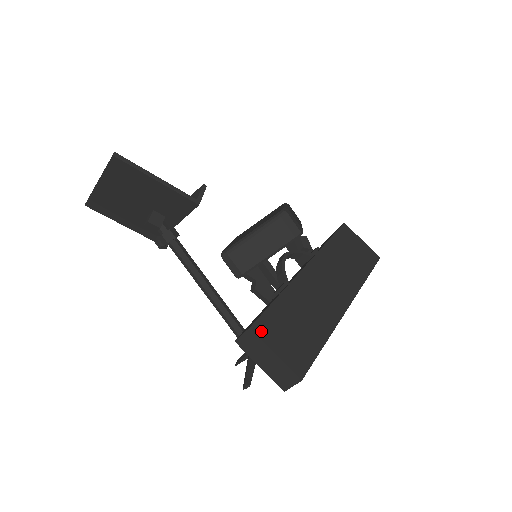
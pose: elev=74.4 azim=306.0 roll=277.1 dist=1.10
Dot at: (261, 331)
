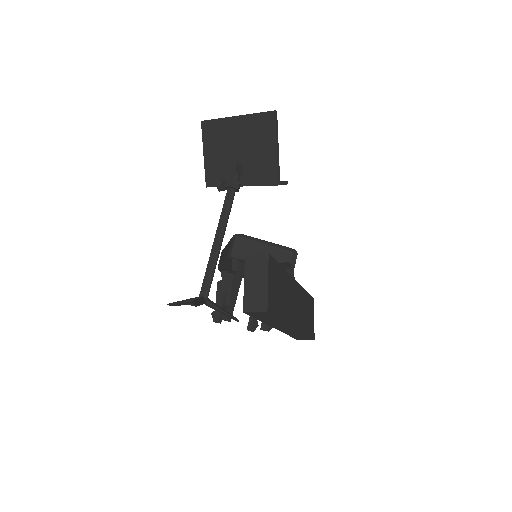
Dot at: (270, 263)
